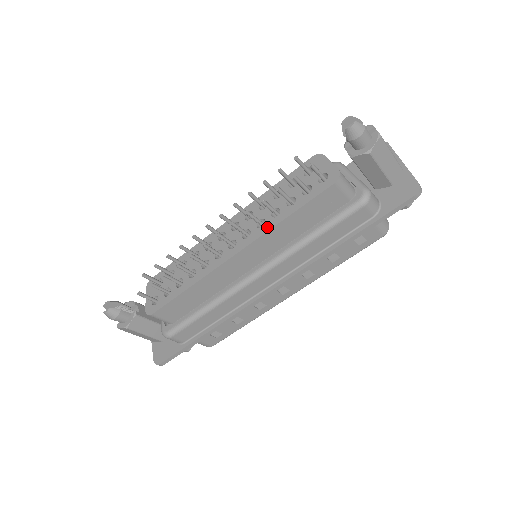
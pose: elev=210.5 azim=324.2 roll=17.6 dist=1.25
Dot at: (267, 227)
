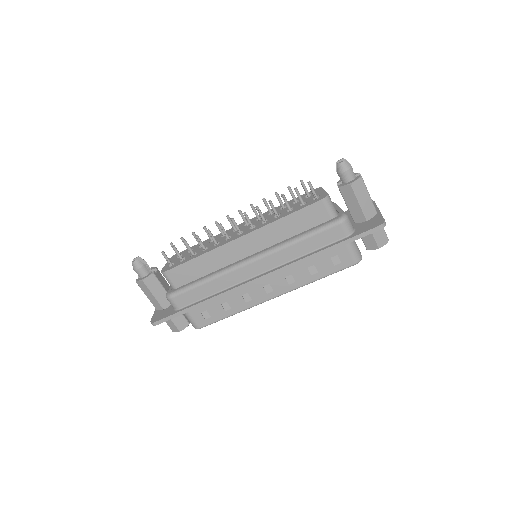
Dot at: (268, 222)
